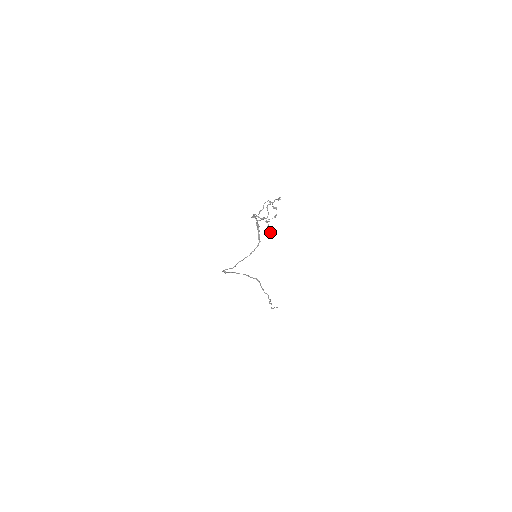
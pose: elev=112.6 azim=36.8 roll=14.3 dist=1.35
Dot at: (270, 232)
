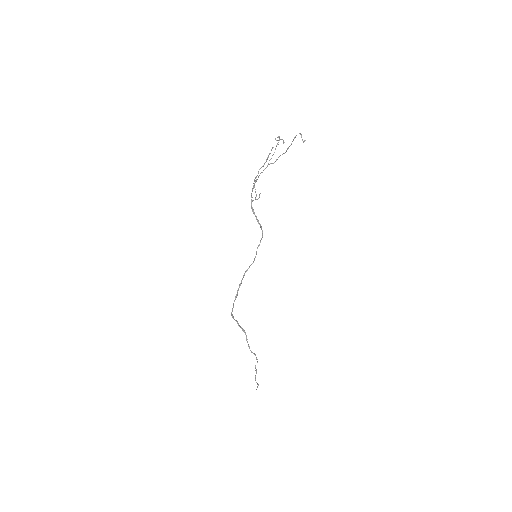
Dot at: (303, 141)
